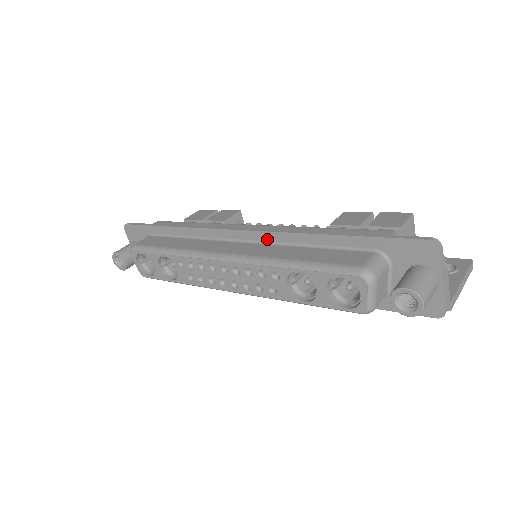
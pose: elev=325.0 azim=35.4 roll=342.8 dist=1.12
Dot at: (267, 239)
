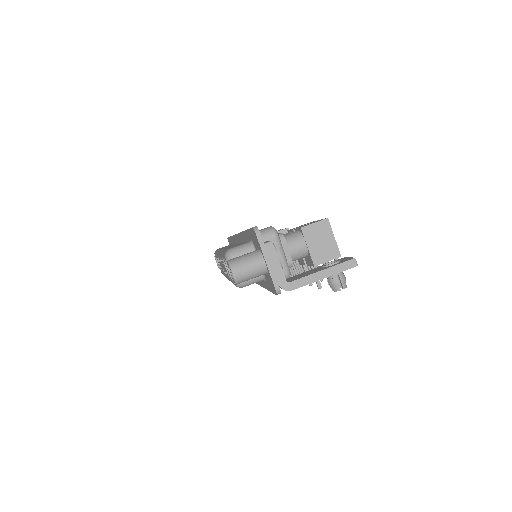
Dot at: (240, 239)
